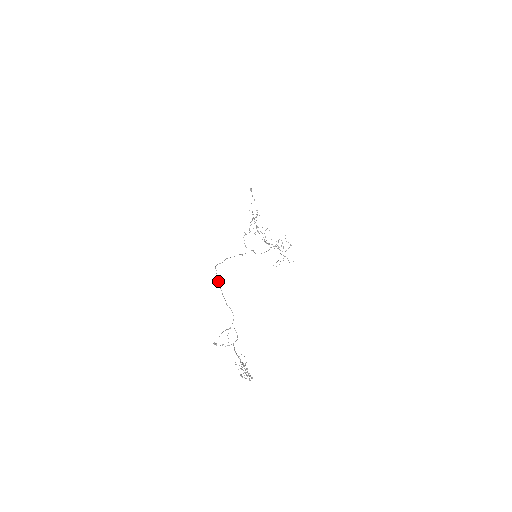
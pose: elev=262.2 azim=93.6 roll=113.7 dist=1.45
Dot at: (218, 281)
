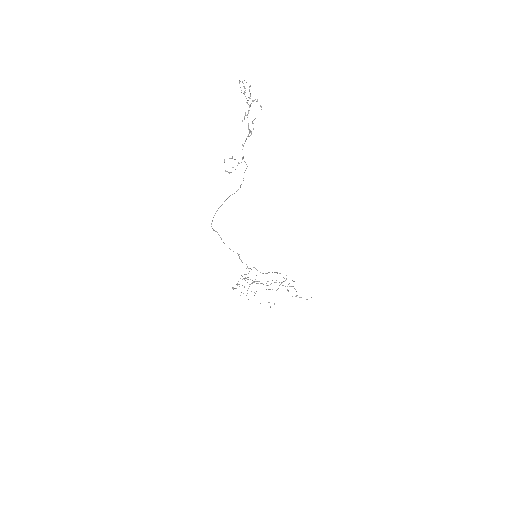
Dot at: occluded
